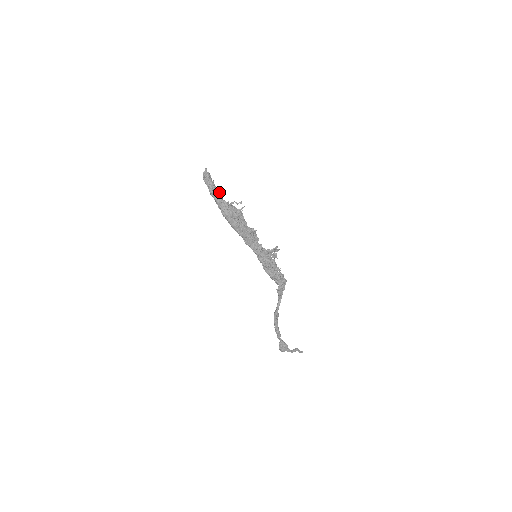
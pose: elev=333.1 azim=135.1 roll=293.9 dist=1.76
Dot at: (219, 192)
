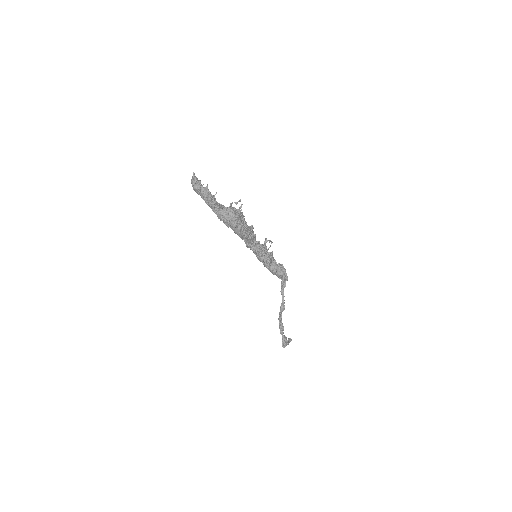
Dot at: (214, 197)
